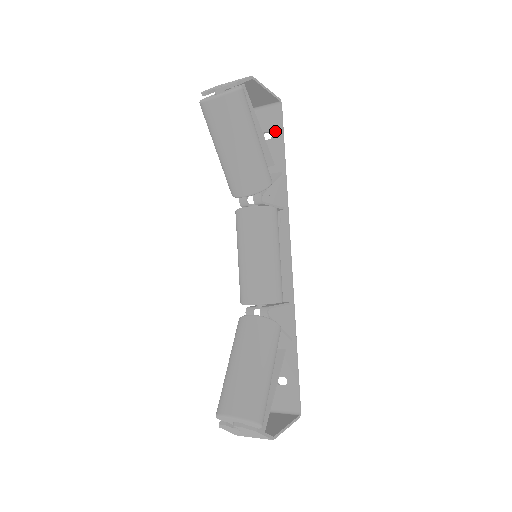
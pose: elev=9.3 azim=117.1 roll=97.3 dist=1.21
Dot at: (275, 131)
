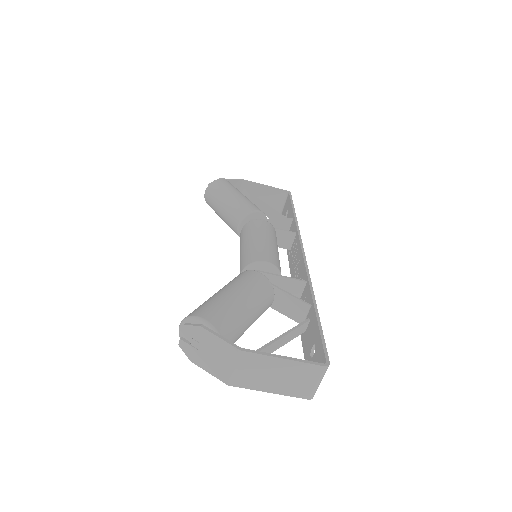
Dot at: (289, 206)
